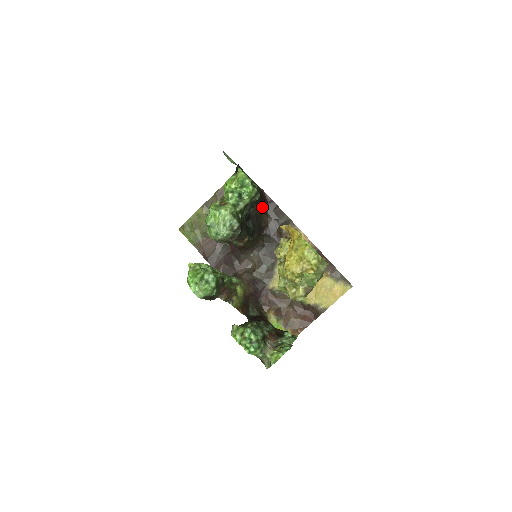
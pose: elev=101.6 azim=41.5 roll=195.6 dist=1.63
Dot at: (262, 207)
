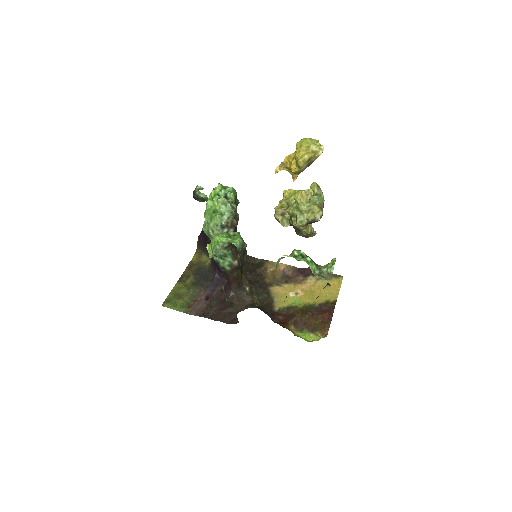
Dot at: occluded
